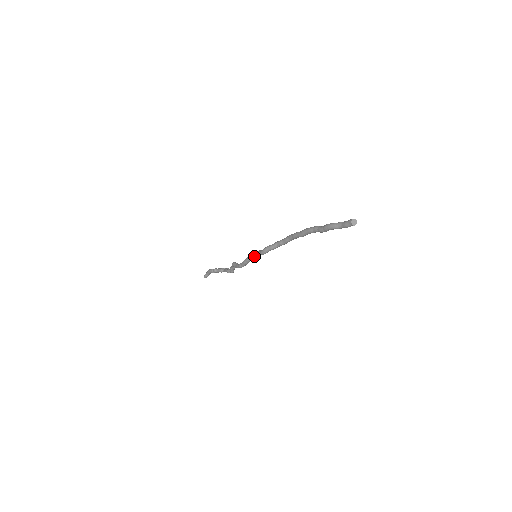
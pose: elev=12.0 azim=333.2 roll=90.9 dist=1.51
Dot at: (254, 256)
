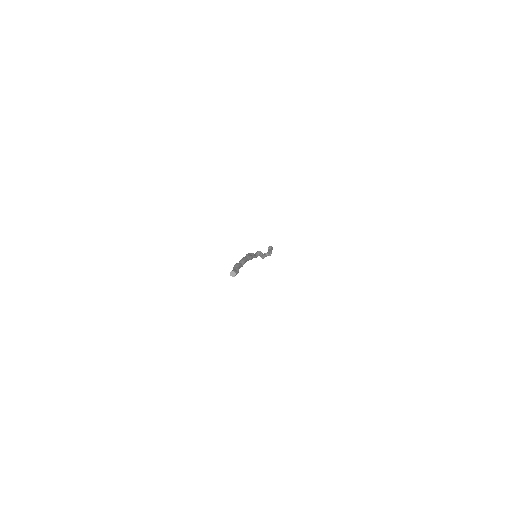
Dot at: occluded
